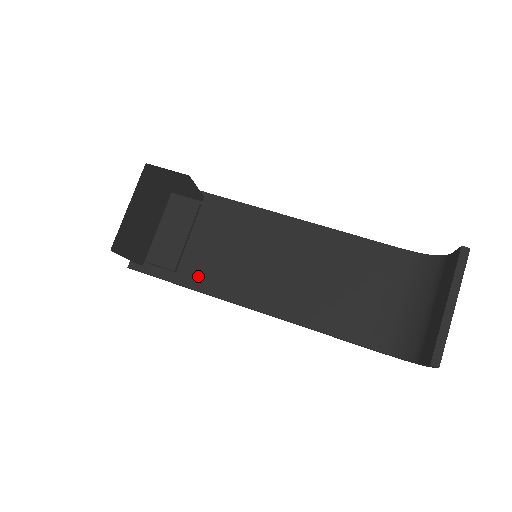
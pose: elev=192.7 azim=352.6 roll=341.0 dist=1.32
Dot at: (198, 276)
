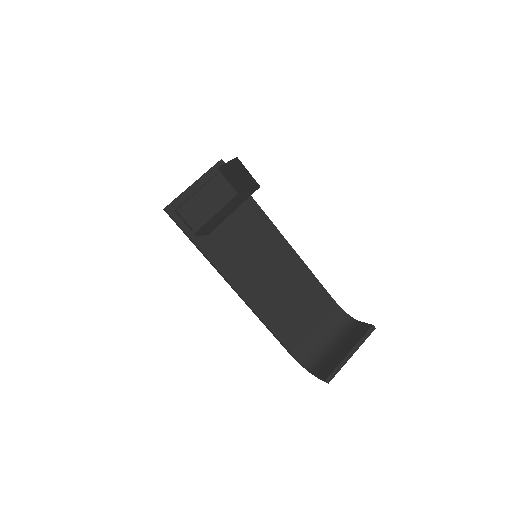
Dot at: (211, 246)
